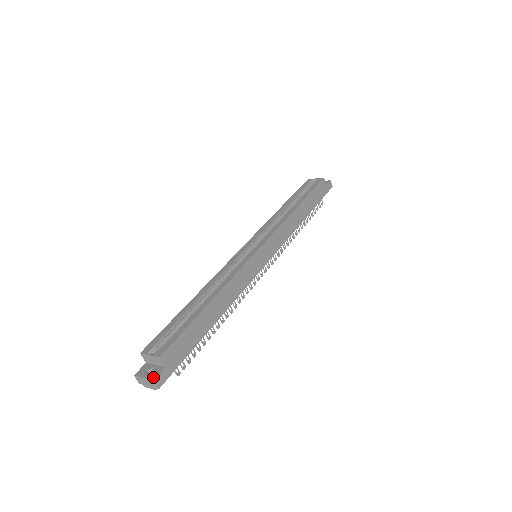
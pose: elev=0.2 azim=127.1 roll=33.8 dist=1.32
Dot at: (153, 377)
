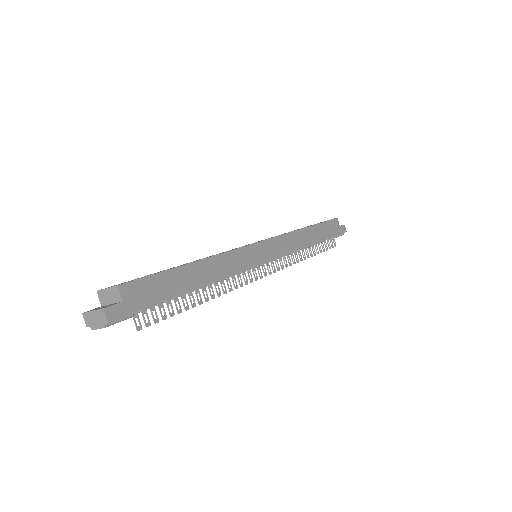
Dot at: (104, 307)
